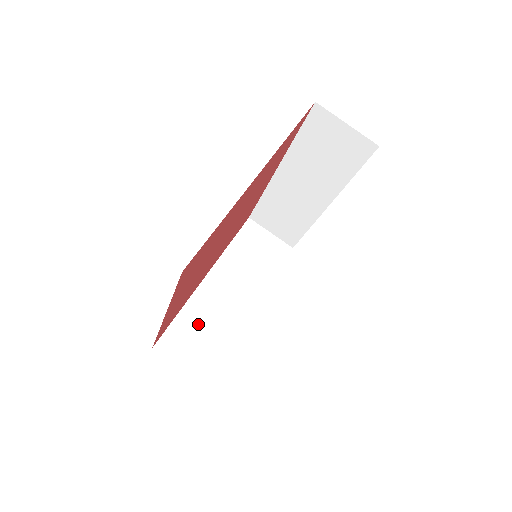
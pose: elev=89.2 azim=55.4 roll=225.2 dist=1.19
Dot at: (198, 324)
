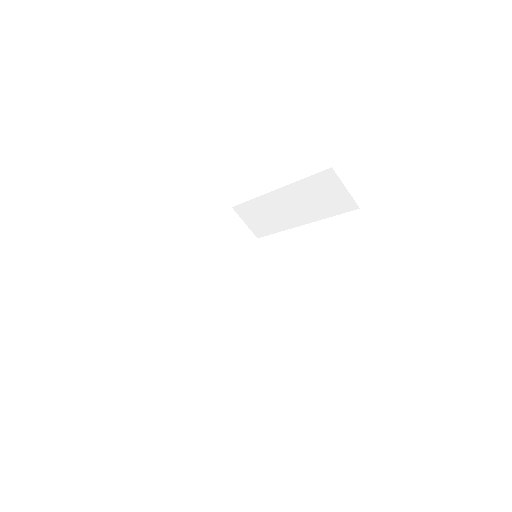
Dot at: (188, 288)
